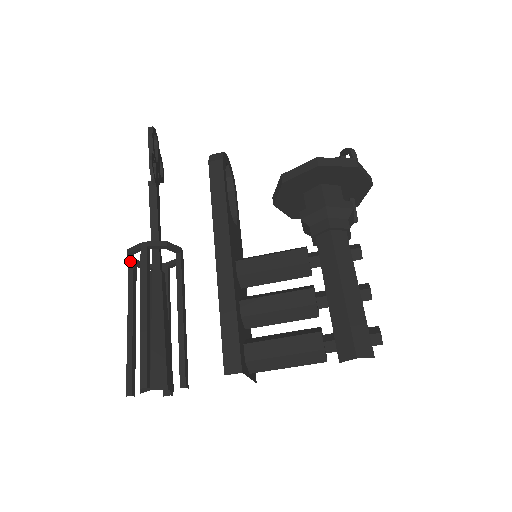
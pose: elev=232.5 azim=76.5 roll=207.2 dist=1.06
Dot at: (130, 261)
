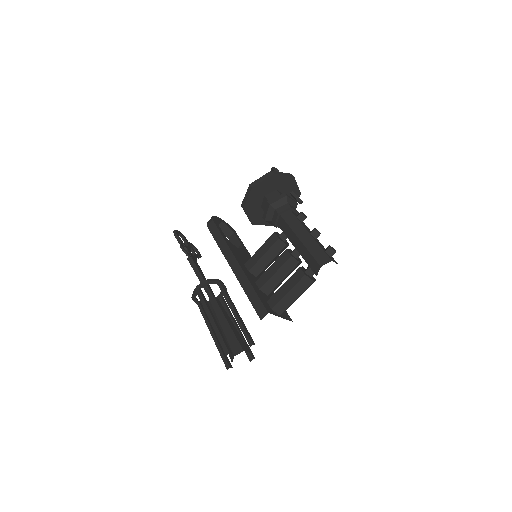
Dot at: (198, 304)
